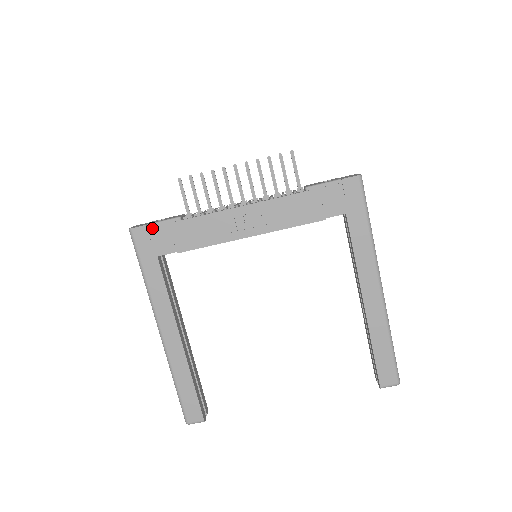
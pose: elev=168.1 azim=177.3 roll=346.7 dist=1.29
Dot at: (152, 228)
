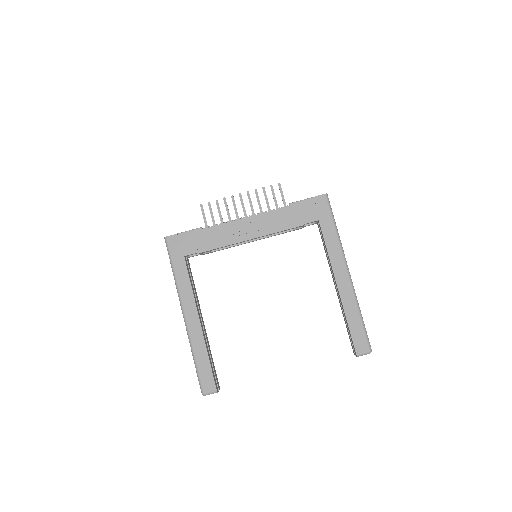
Dot at: (181, 236)
